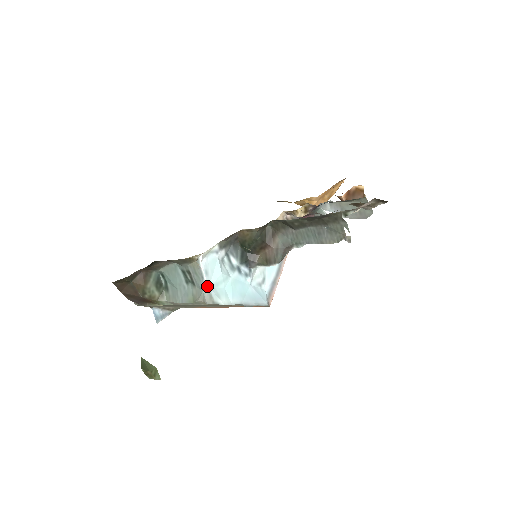
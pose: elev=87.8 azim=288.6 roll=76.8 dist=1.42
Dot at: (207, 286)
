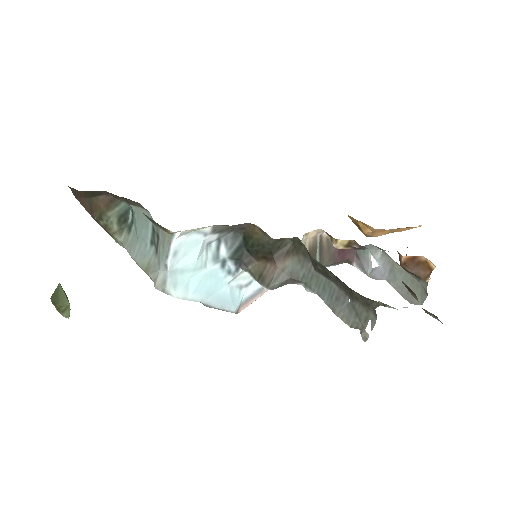
Dot at: (167, 268)
